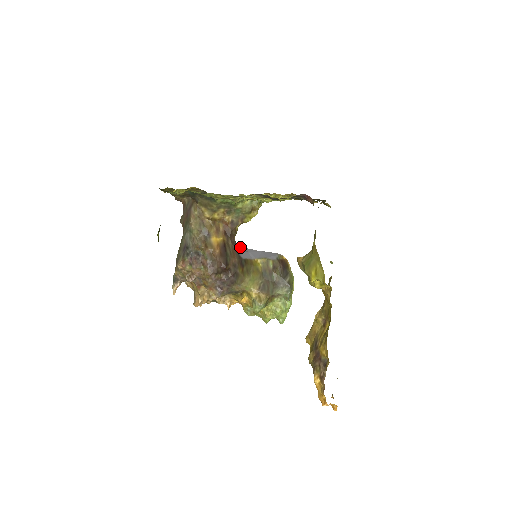
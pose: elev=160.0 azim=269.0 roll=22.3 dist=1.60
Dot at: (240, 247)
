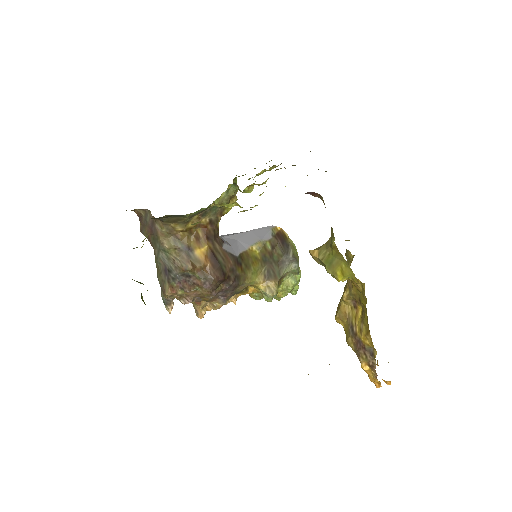
Dot at: (225, 237)
